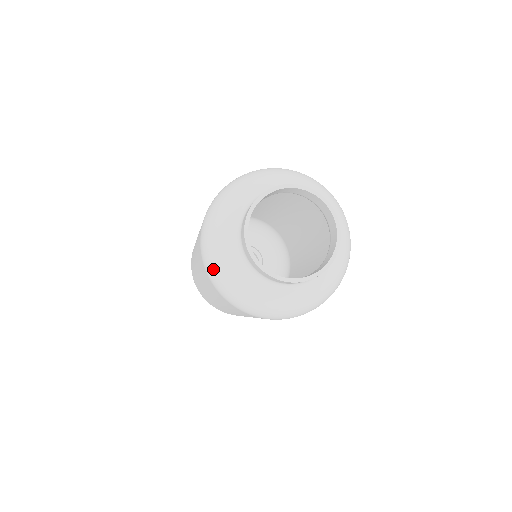
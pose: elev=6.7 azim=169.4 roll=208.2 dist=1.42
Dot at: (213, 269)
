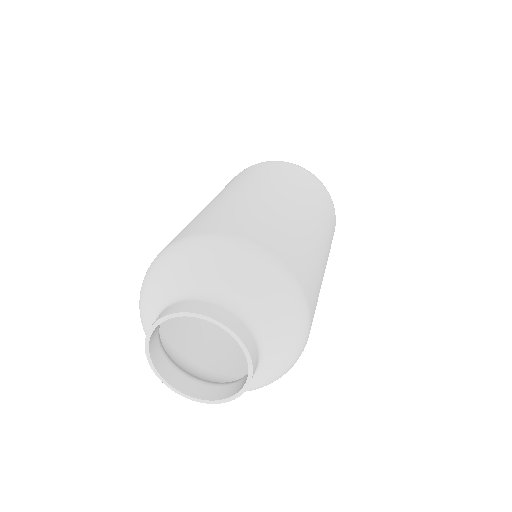
Dot at: occluded
